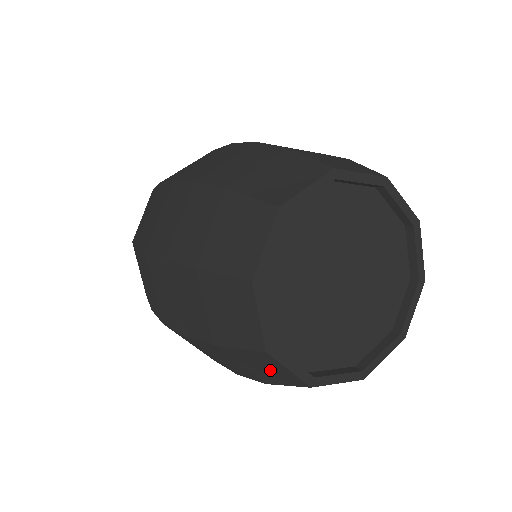
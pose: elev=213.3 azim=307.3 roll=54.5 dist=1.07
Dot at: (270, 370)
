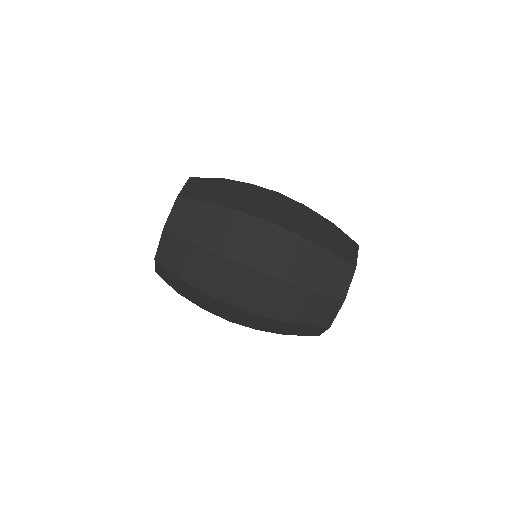
Dot at: occluded
